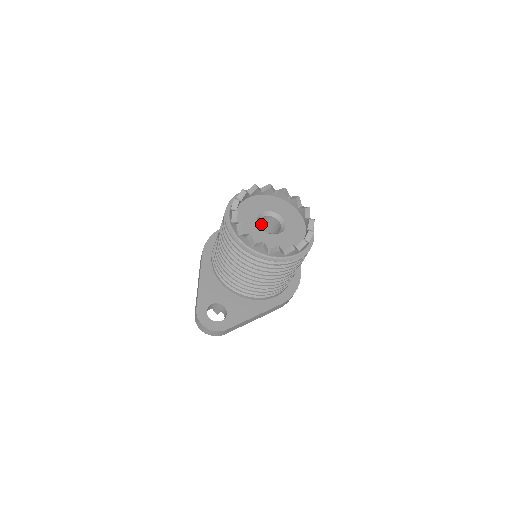
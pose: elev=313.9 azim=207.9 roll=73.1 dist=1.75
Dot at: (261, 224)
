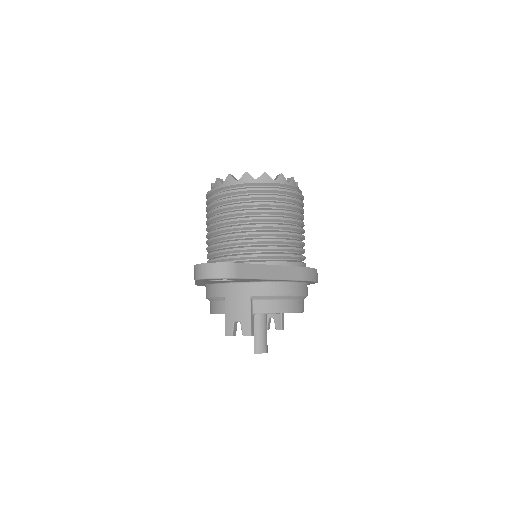
Dot at: occluded
